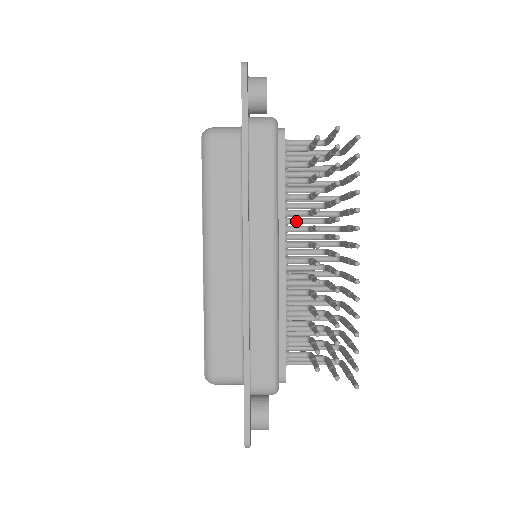
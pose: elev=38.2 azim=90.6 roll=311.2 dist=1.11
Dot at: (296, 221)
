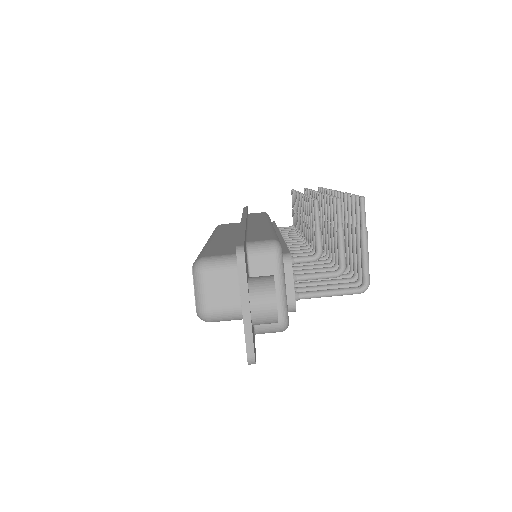
Dot at: occluded
